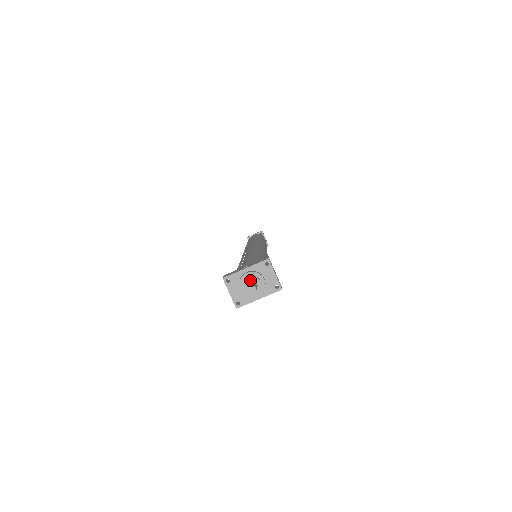
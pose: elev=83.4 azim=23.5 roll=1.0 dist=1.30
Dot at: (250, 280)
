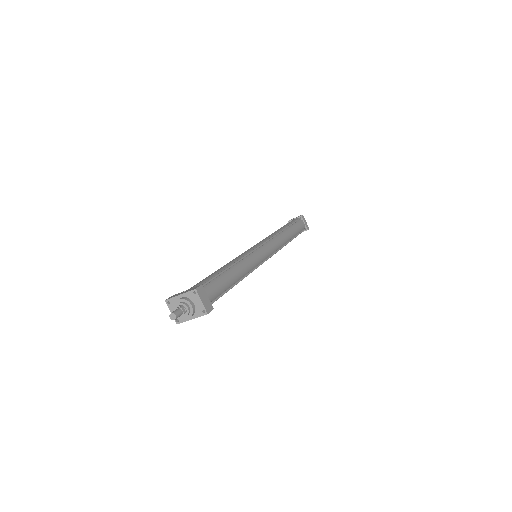
Dot at: (180, 306)
